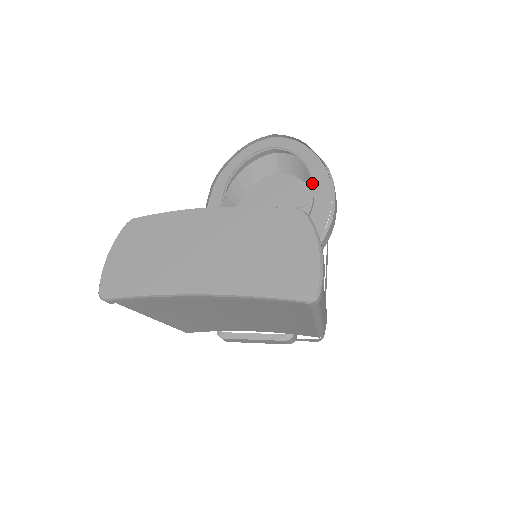
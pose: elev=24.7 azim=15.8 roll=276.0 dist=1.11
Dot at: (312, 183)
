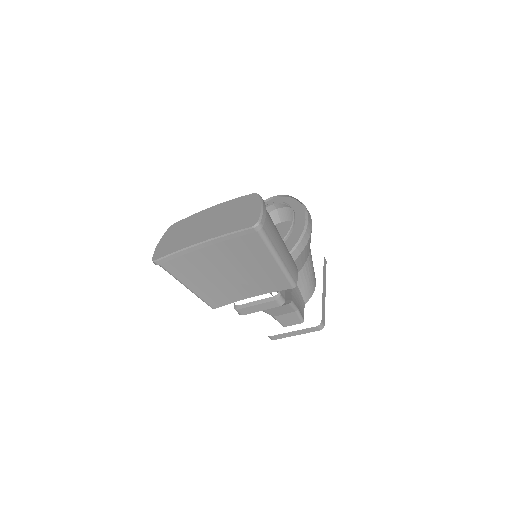
Dot at: (293, 214)
